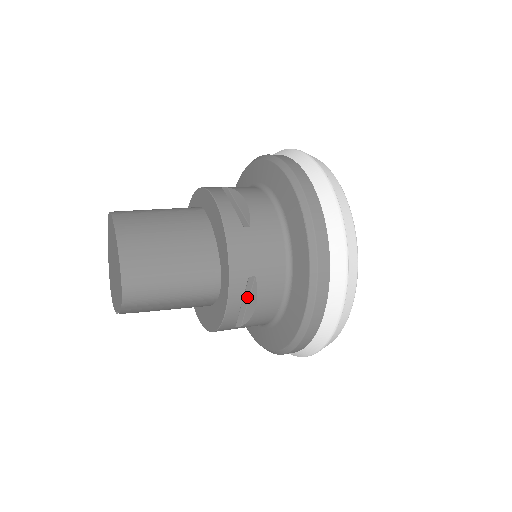
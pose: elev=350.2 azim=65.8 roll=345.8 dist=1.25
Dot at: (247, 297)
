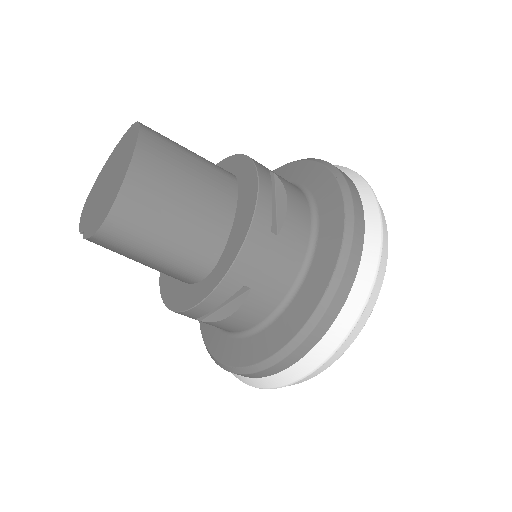
Dot at: (228, 301)
